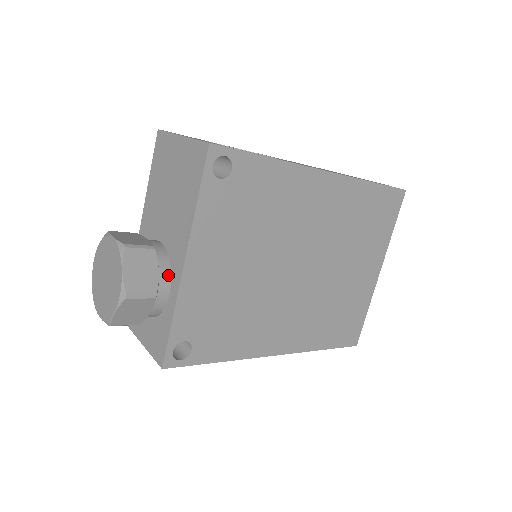
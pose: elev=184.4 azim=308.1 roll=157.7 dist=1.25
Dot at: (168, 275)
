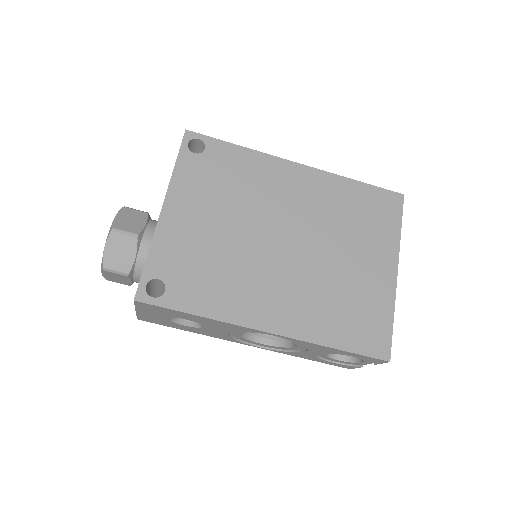
Dot at: (154, 229)
